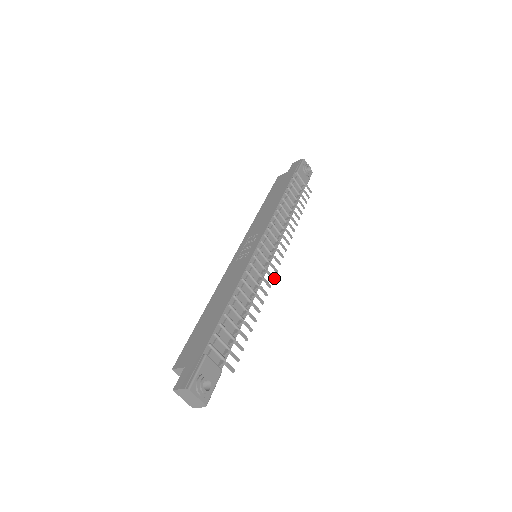
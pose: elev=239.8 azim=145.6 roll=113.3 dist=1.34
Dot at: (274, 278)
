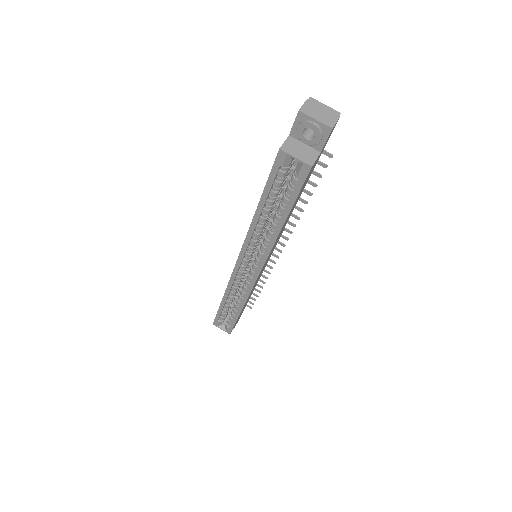
Dot at: (287, 240)
